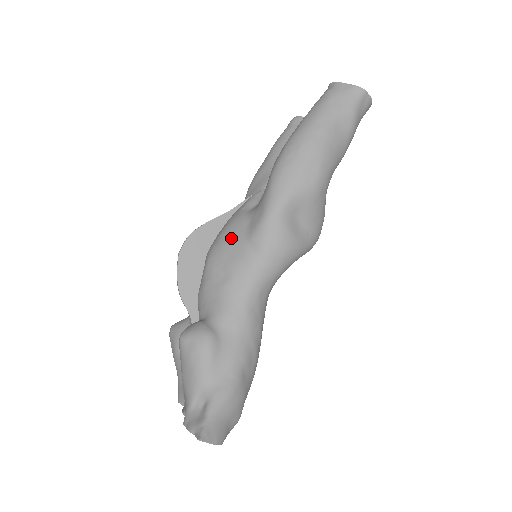
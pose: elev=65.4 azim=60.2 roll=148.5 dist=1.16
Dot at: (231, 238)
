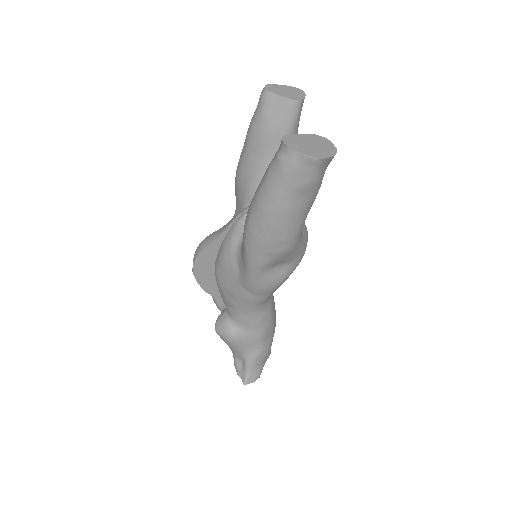
Dot at: (228, 273)
